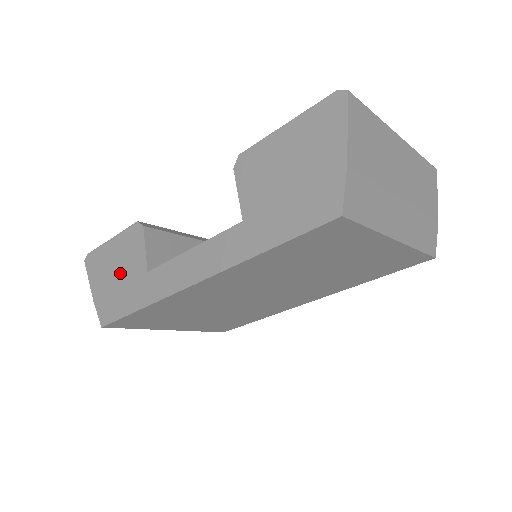
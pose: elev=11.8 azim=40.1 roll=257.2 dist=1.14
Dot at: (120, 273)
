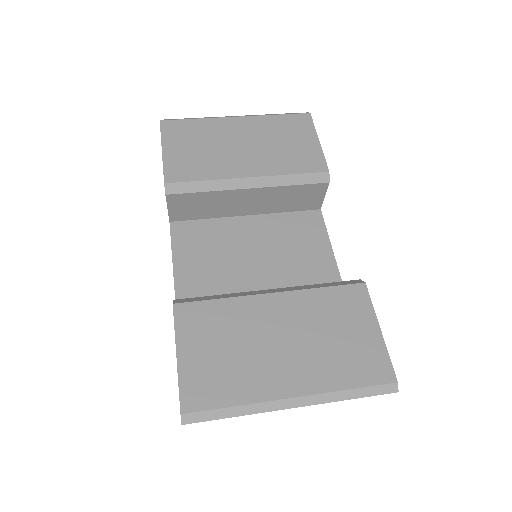
Dot at: occluded
